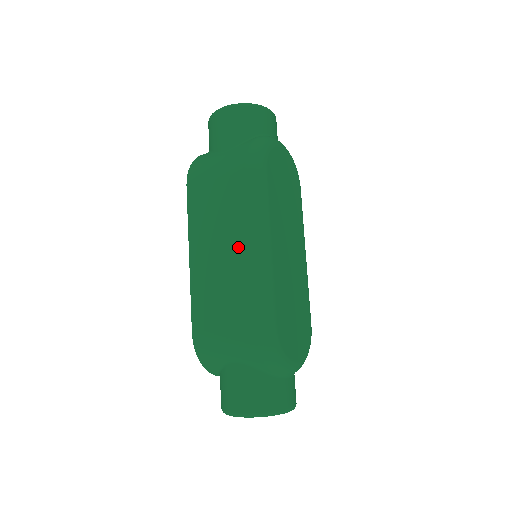
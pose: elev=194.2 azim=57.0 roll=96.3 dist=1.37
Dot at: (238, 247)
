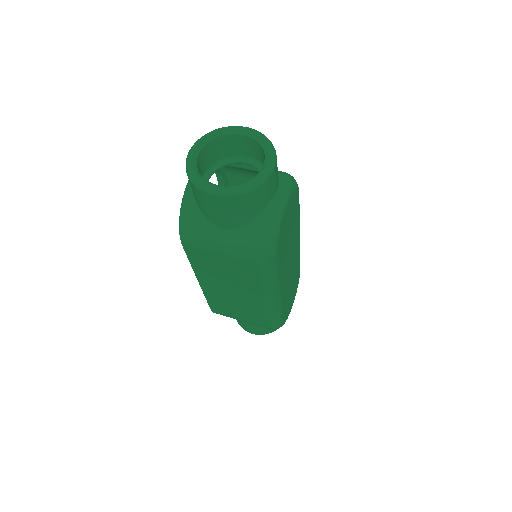
Dot at: (251, 296)
